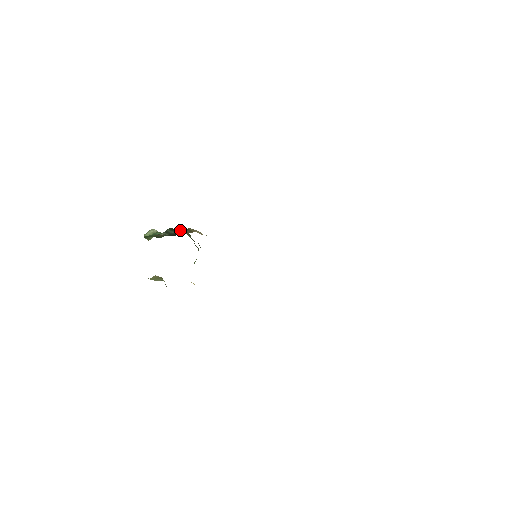
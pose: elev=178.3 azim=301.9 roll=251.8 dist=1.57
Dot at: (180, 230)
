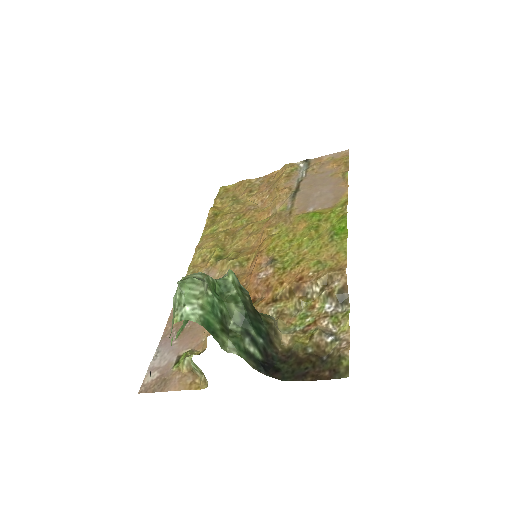
Dot at: (264, 328)
